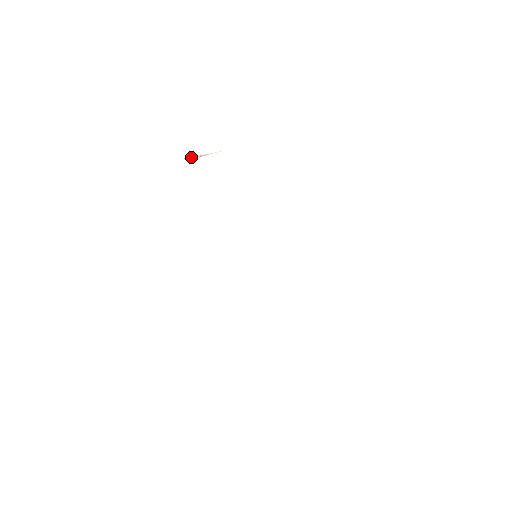
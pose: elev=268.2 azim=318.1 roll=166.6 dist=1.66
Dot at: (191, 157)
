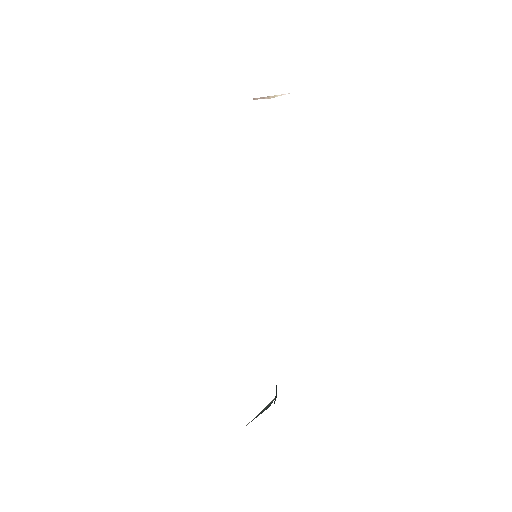
Dot at: (260, 97)
